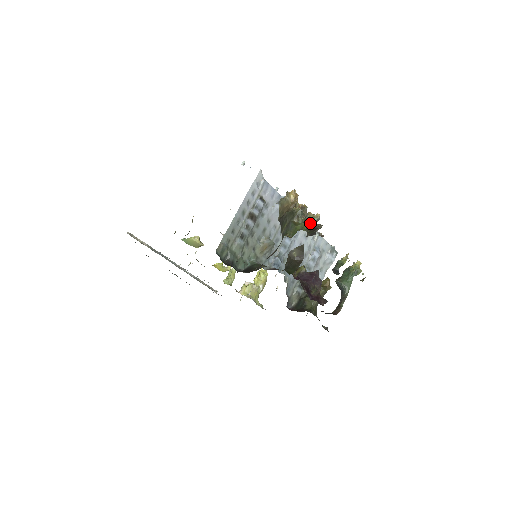
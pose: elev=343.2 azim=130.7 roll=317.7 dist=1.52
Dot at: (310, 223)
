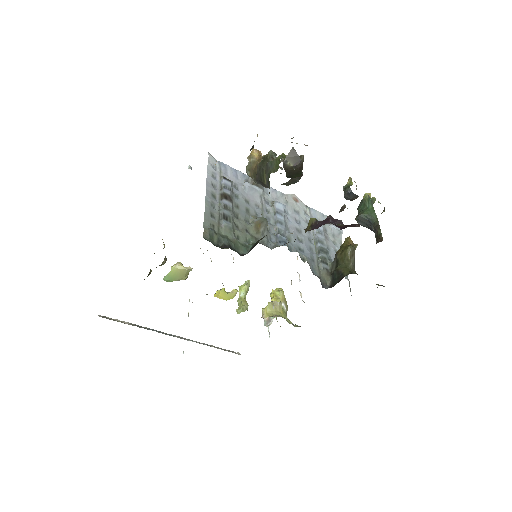
Dot at: occluded
